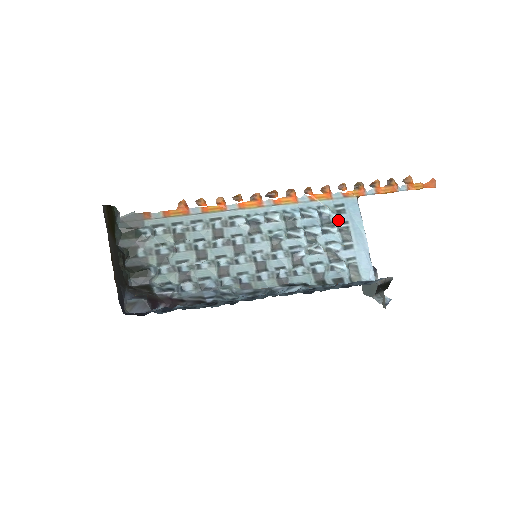
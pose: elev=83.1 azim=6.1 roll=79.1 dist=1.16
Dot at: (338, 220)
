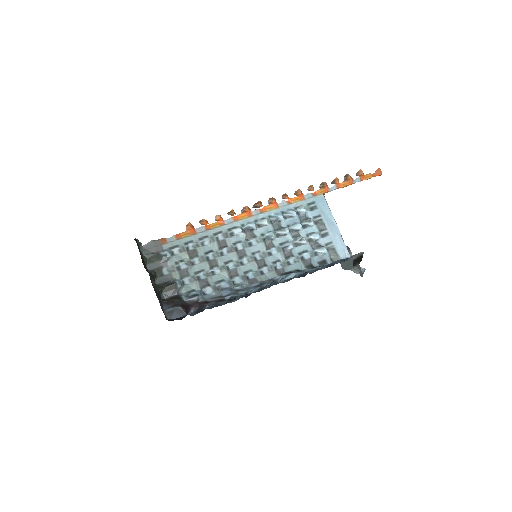
Dot at: (313, 215)
